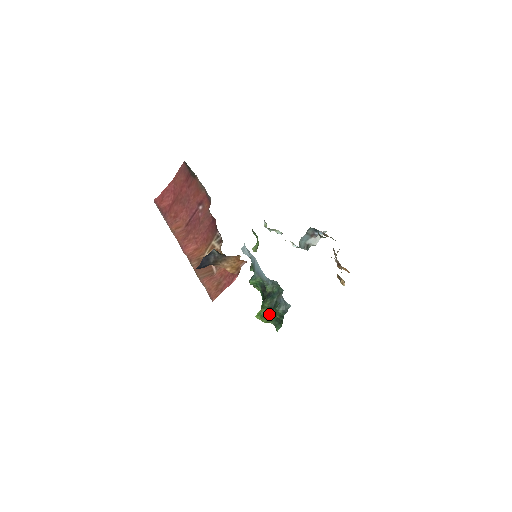
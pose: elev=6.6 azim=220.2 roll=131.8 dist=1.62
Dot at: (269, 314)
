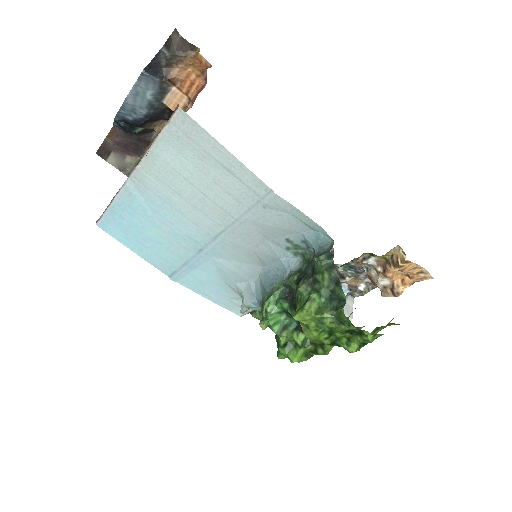
Dot at: (312, 291)
